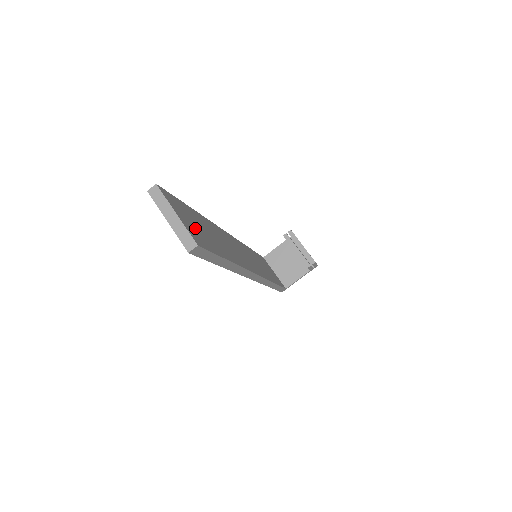
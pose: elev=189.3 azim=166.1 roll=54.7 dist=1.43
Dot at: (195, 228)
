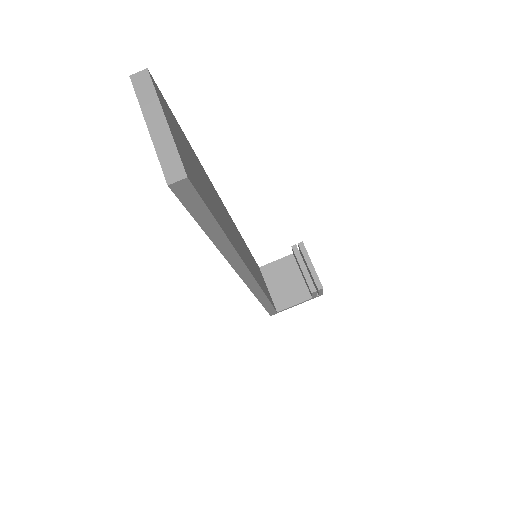
Dot at: (190, 162)
